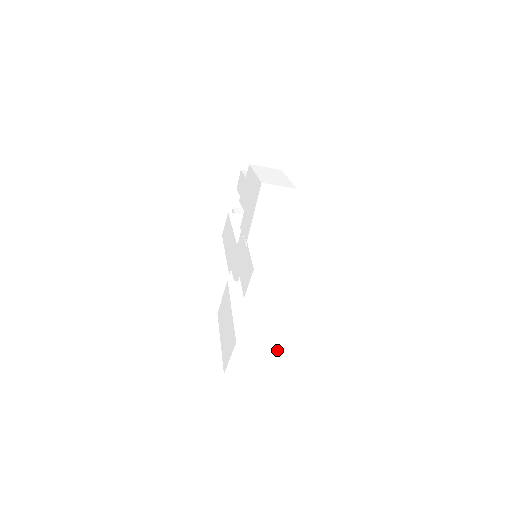
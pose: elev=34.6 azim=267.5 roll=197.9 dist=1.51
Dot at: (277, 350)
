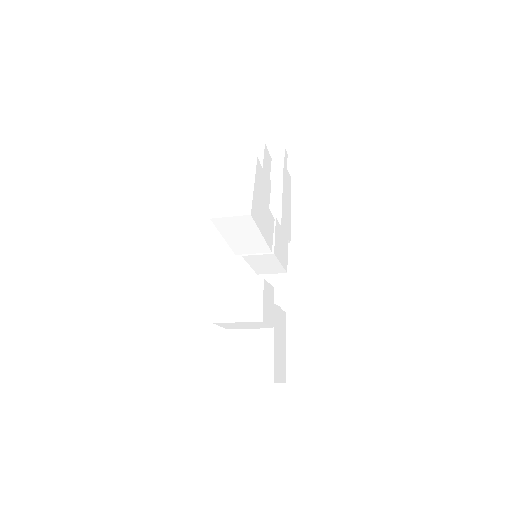
Dot at: occluded
